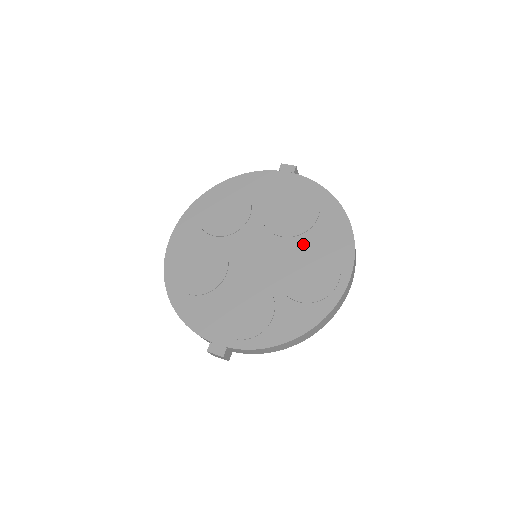
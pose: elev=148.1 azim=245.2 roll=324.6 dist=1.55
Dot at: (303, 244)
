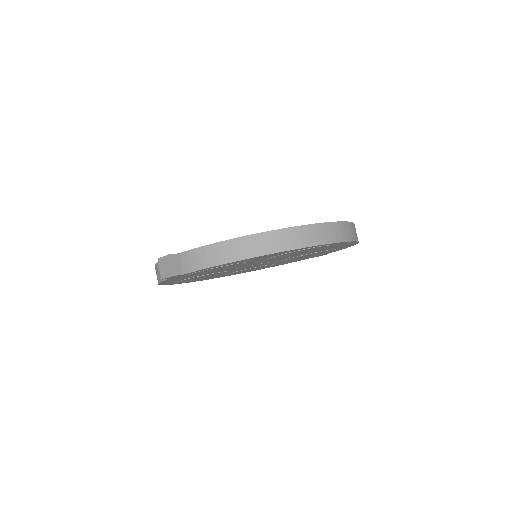
Dot at: occluded
